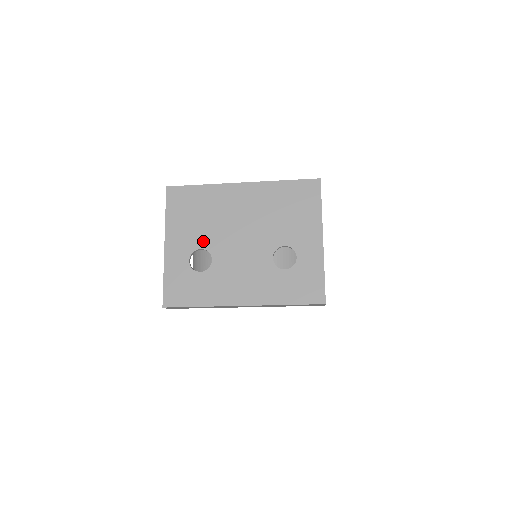
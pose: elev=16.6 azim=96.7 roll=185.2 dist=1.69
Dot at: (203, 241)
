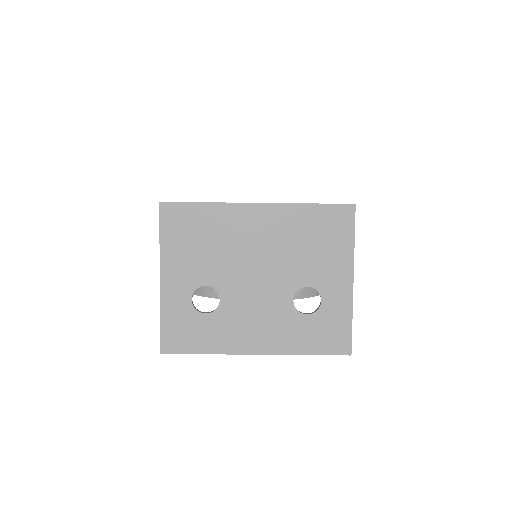
Dot at: (208, 276)
